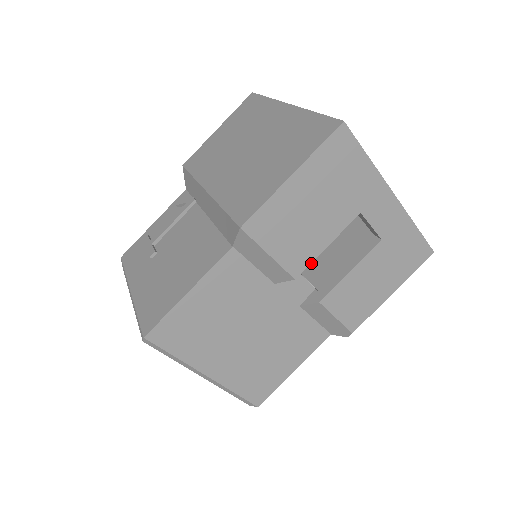
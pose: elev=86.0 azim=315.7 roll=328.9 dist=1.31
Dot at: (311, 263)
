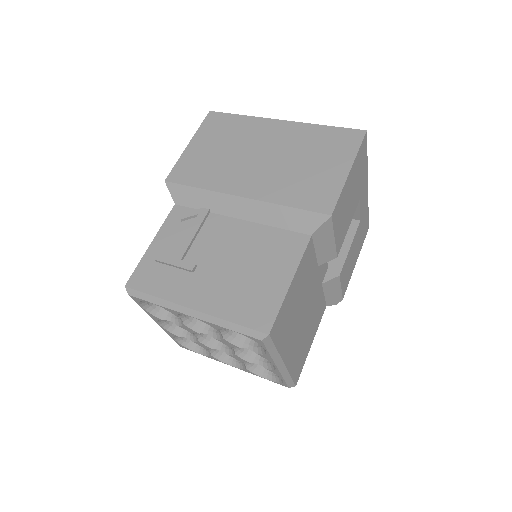
Dot at: occluded
